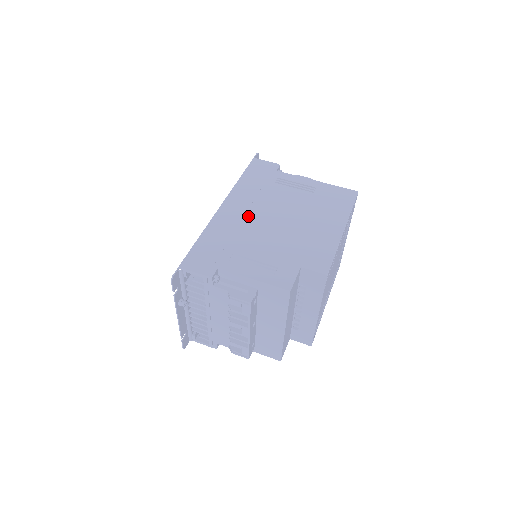
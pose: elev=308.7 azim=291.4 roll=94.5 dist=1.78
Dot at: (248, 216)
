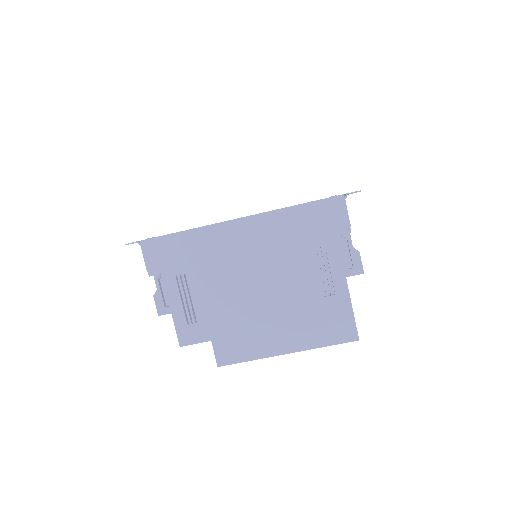
Dot at: (242, 255)
